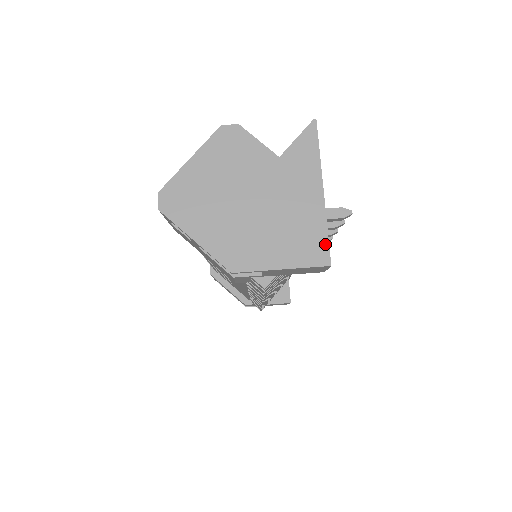
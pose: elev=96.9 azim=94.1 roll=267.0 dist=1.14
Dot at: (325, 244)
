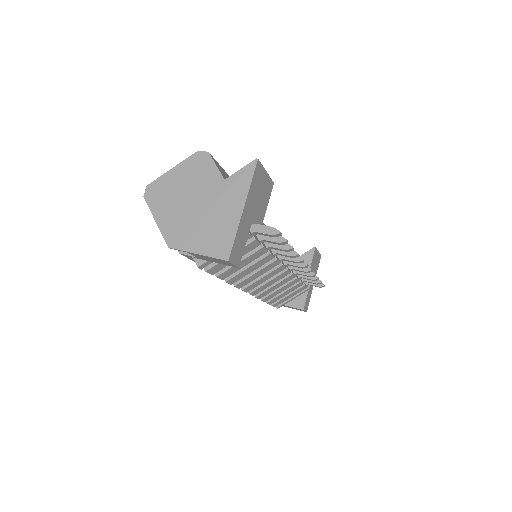
Dot at: (230, 245)
